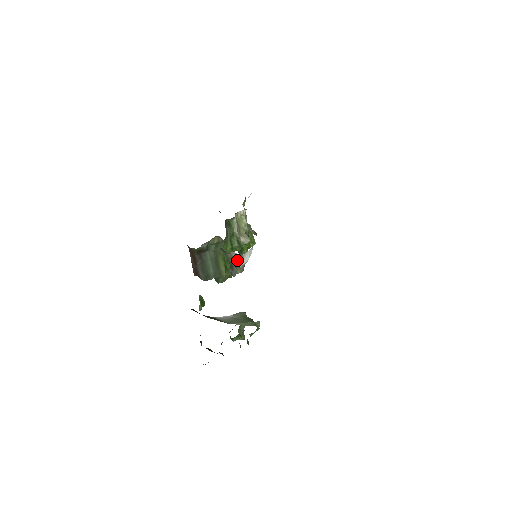
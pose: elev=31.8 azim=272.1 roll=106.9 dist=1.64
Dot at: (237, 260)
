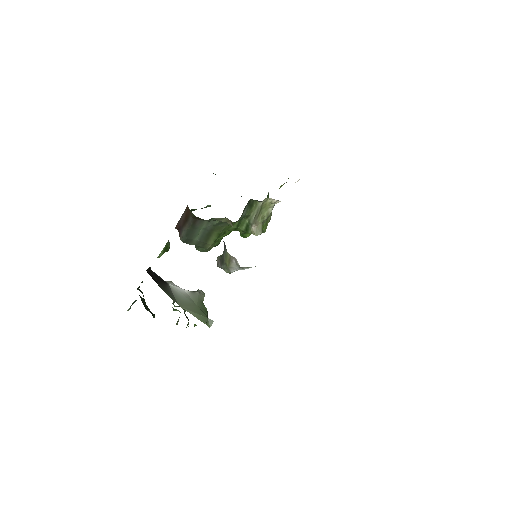
Dot at: (233, 266)
